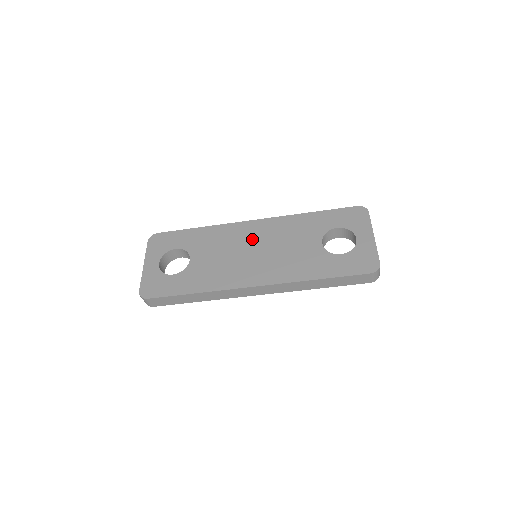
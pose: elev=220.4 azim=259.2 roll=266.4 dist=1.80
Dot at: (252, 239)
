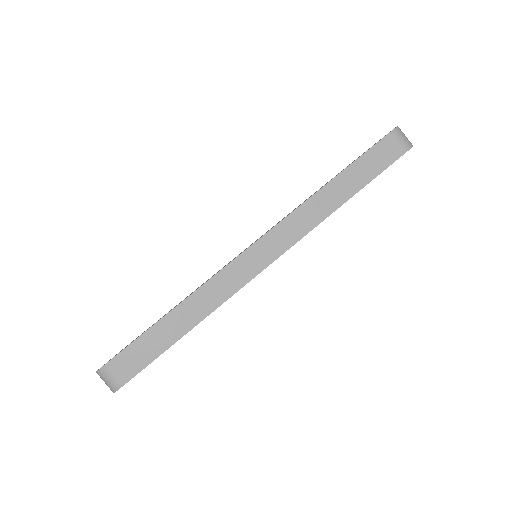
Dot at: occluded
